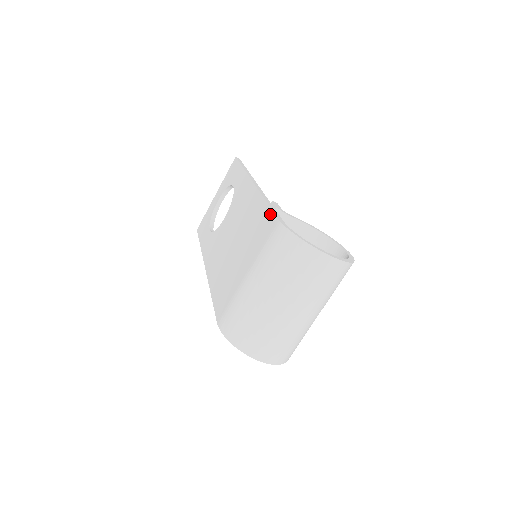
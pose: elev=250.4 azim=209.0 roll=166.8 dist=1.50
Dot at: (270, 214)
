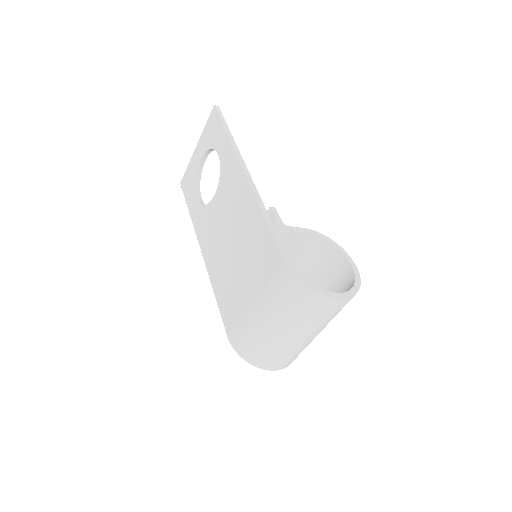
Dot at: (272, 242)
